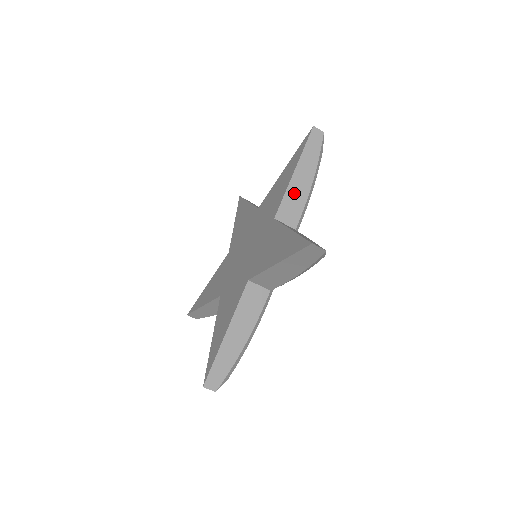
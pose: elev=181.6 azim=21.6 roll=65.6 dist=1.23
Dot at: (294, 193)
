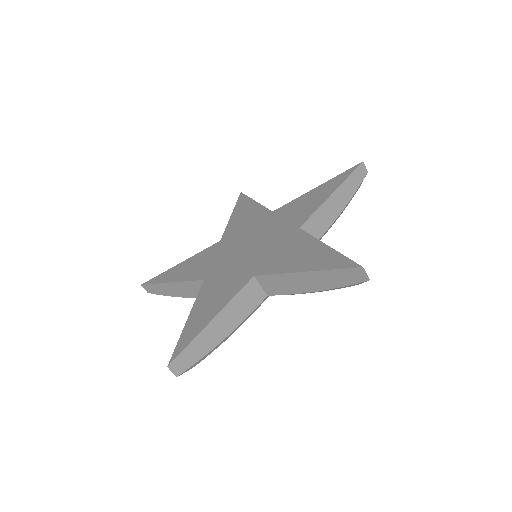
Dot at: (324, 213)
